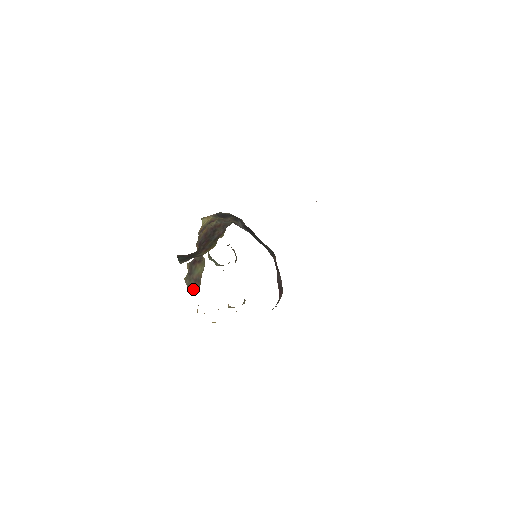
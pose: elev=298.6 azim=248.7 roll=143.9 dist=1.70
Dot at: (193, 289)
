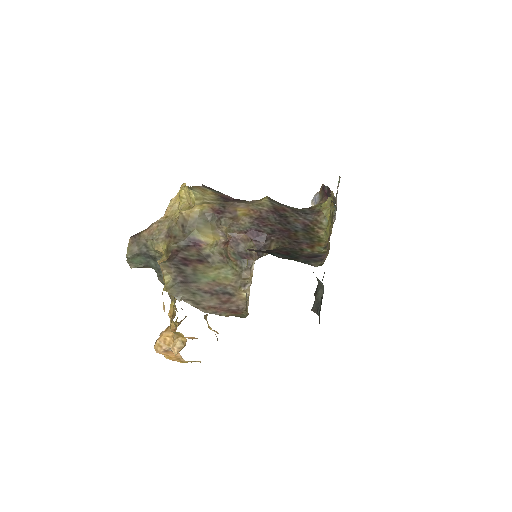
Dot at: (222, 308)
